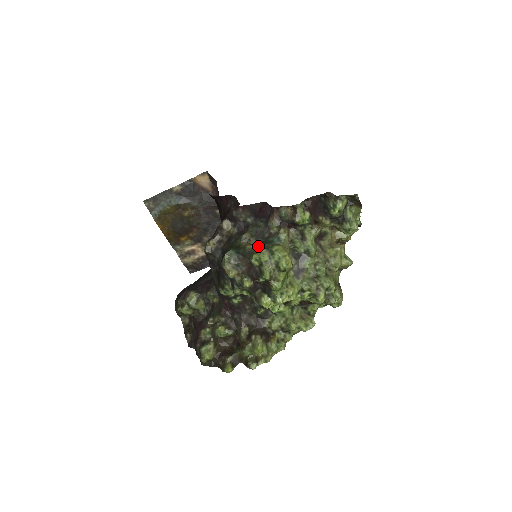
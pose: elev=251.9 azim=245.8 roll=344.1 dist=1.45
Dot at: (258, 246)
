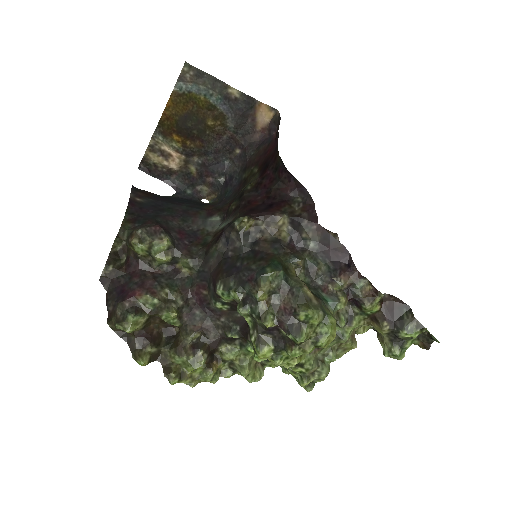
Dot at: (316, 299)
